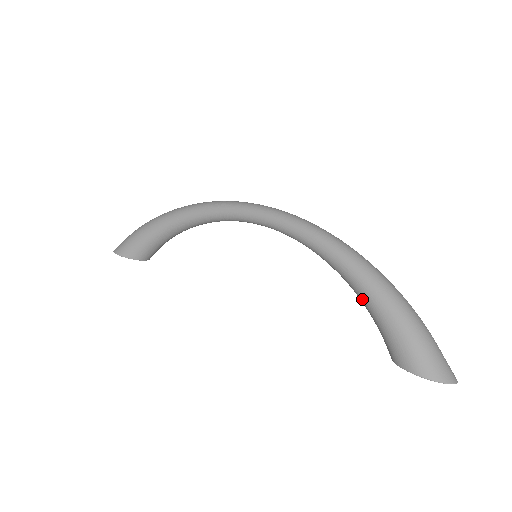
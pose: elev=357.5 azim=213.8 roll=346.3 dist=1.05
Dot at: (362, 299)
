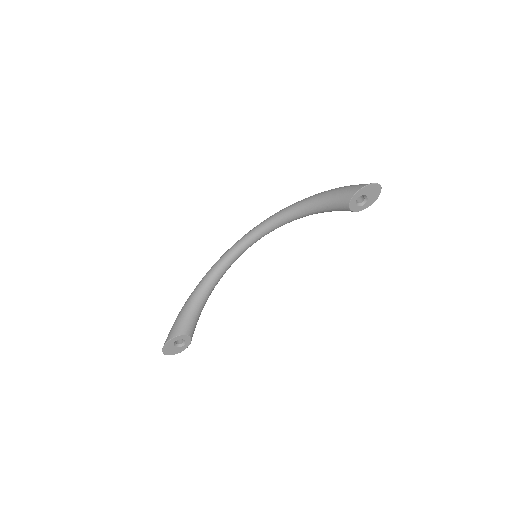
Dot at: (315, 204)
